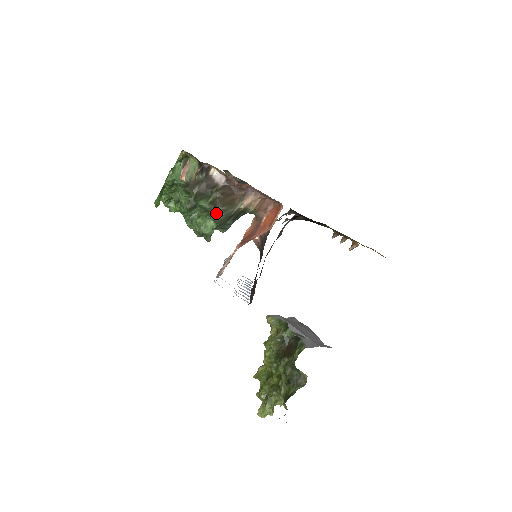
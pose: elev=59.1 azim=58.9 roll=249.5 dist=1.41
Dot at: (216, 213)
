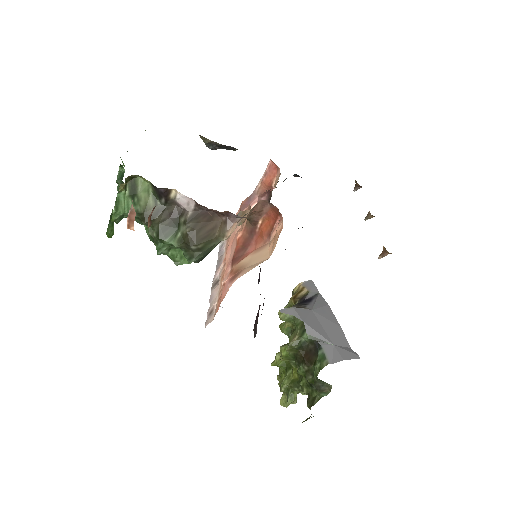
Dot at: (190, 252)
